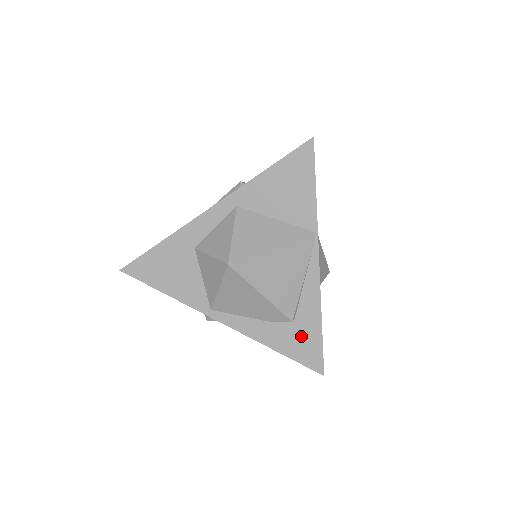
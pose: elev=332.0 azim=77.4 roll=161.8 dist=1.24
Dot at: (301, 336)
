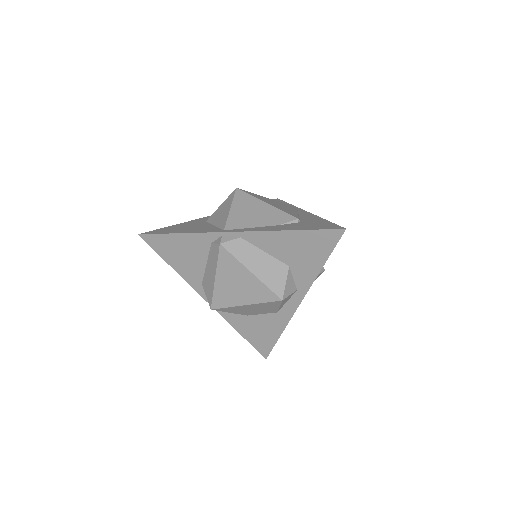
Dot at: (311, 224)
